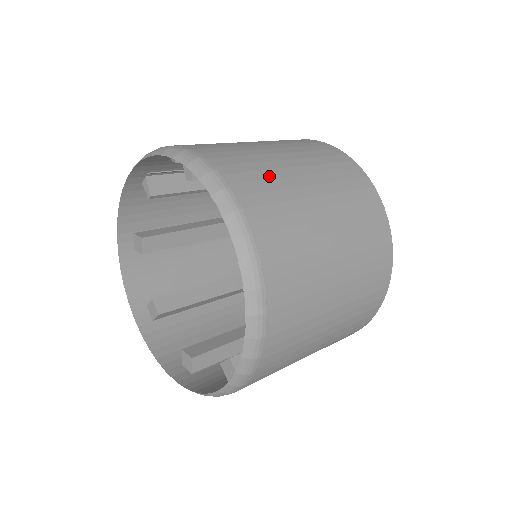
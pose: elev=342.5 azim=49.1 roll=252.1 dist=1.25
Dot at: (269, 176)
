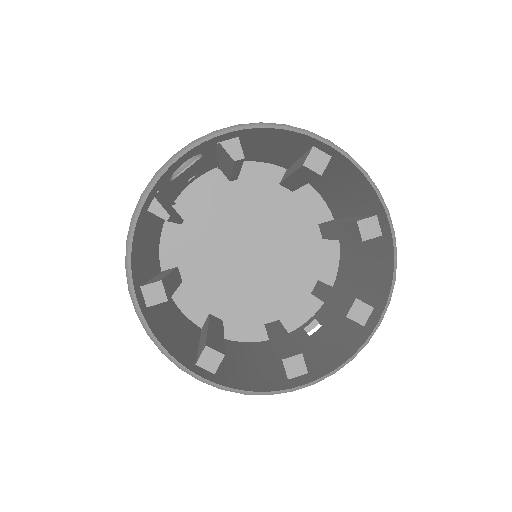
Dot at: occluded
